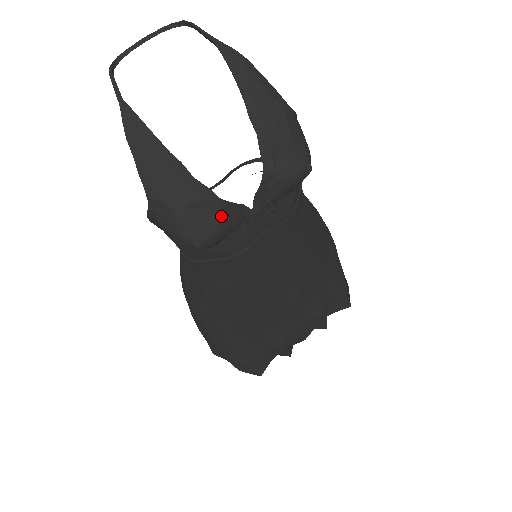
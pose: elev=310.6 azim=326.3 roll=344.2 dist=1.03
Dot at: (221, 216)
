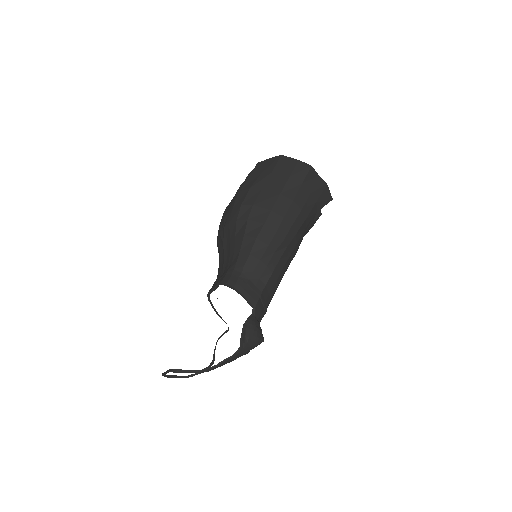
Dot at: occluded
